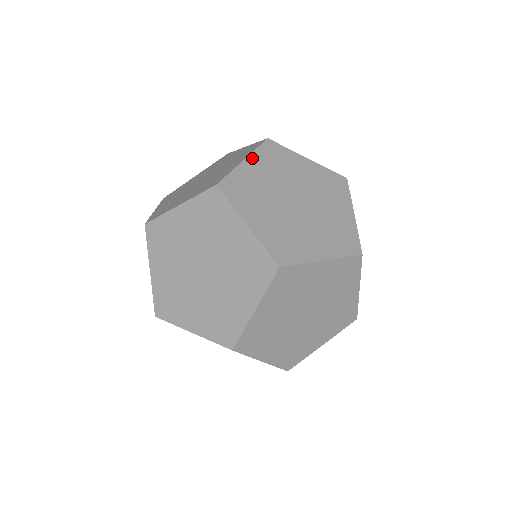
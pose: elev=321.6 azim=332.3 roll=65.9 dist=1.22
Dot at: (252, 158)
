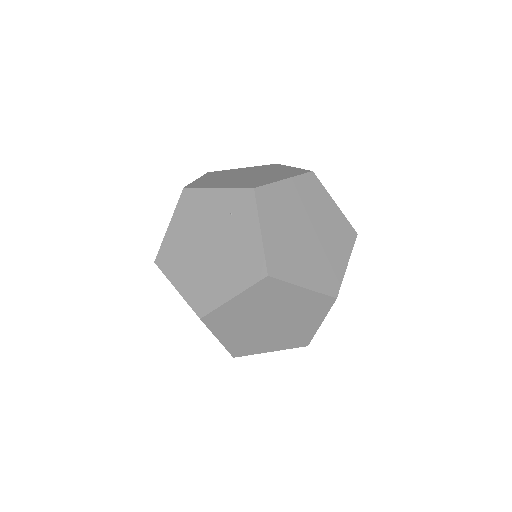
Dot at: occluded
